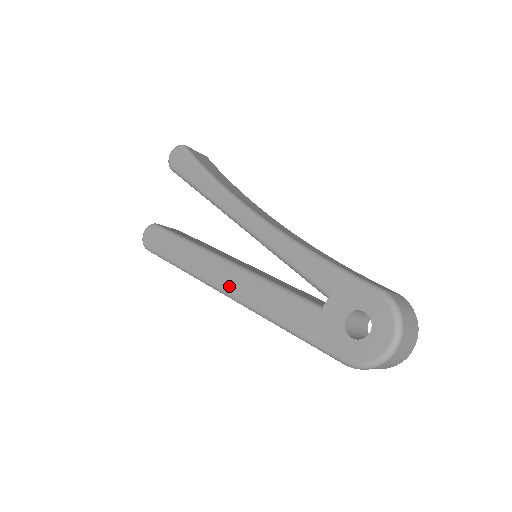
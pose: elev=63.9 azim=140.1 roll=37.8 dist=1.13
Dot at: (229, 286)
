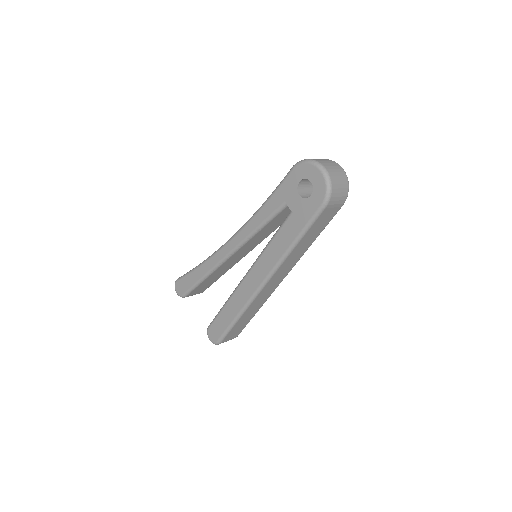
Dot at: (260, 278)
